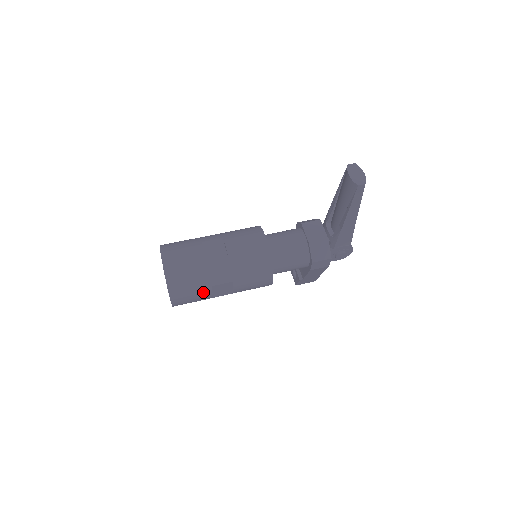
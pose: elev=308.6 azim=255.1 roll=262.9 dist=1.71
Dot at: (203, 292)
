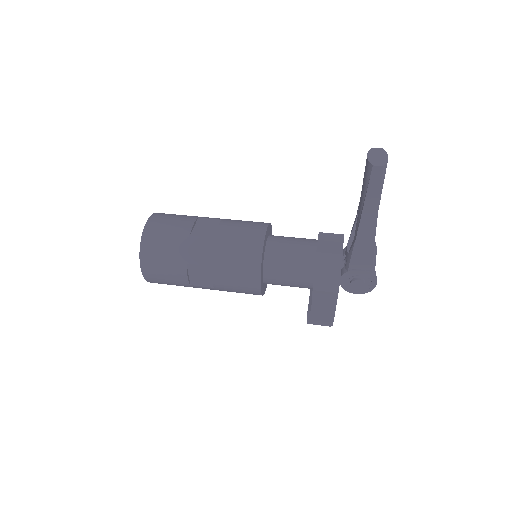
Dot at: (177, 268)
